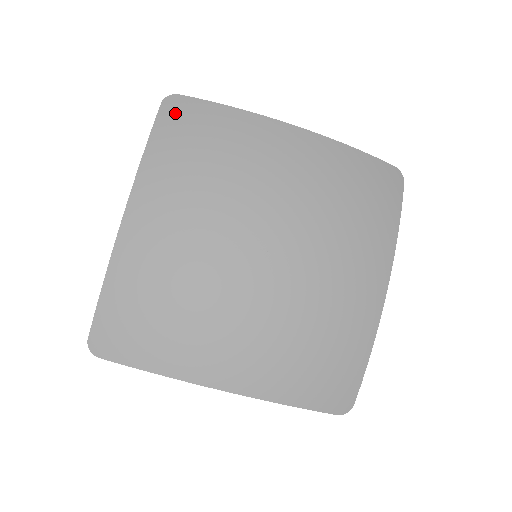
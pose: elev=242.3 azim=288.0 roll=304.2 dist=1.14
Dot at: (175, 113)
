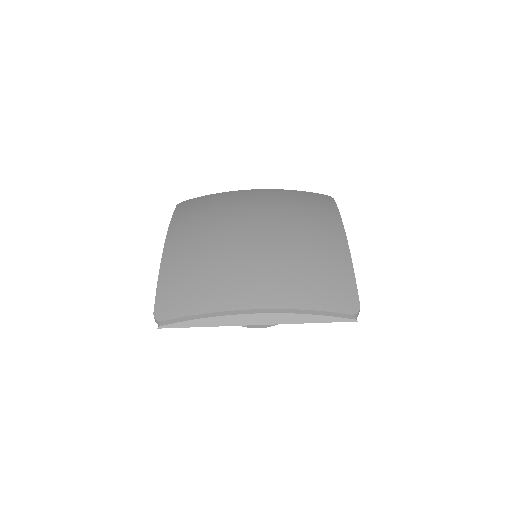
Dot at: (185, 205)
